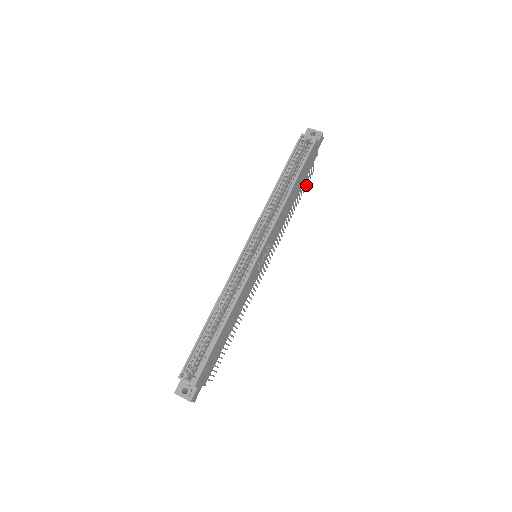
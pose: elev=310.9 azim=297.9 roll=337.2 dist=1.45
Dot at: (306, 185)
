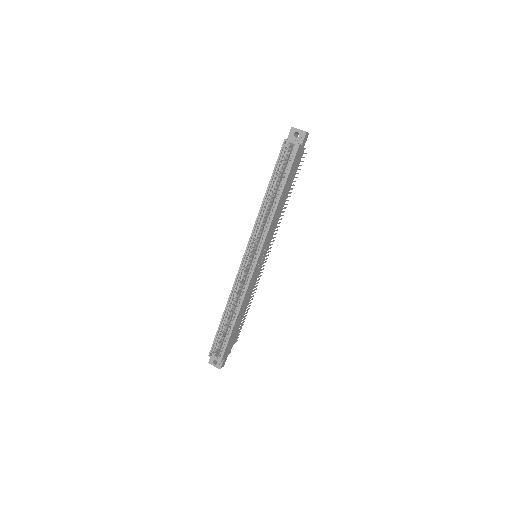
Dot at: occluded
